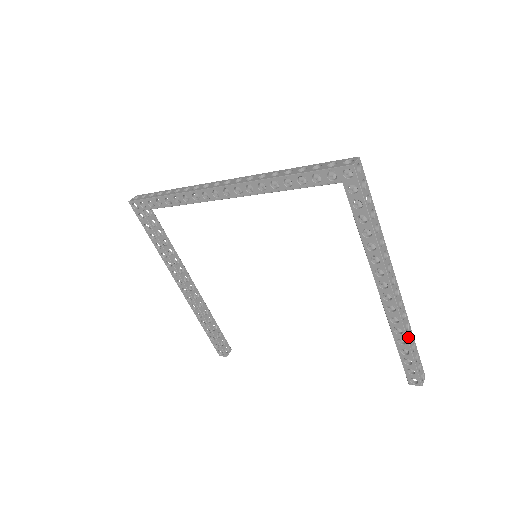
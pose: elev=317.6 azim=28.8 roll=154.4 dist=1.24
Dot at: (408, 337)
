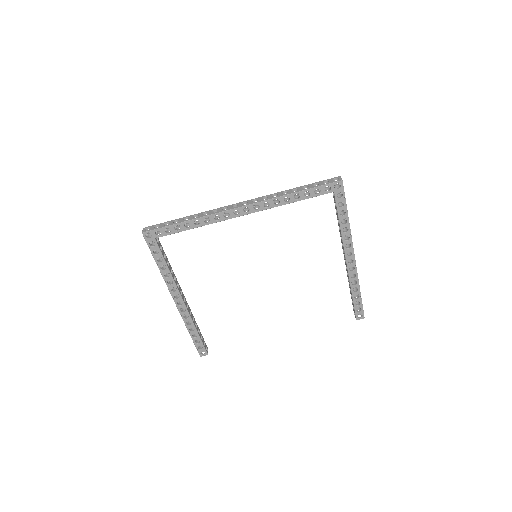
Dot at: (359, 286)
